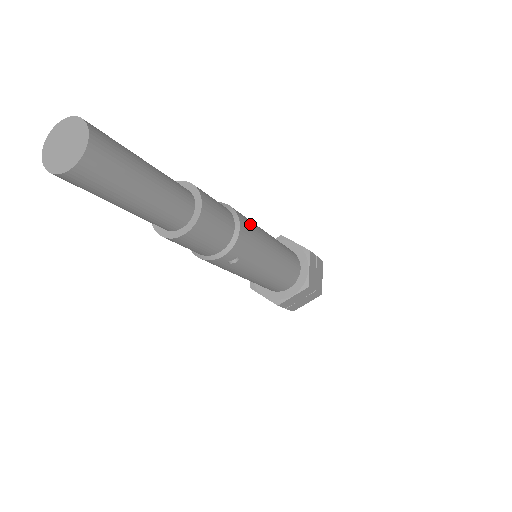
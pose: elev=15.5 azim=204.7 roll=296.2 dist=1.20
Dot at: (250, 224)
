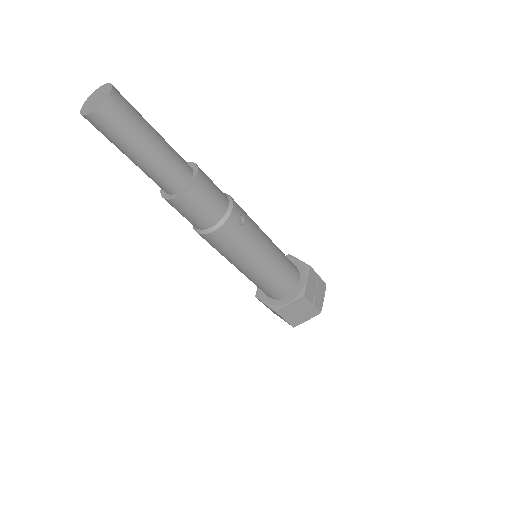
Dot at: occluded
